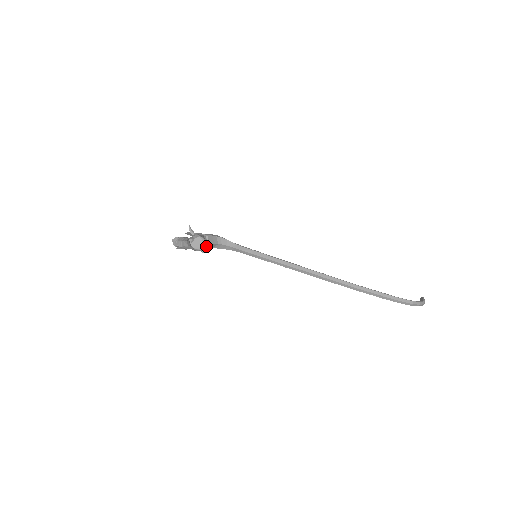
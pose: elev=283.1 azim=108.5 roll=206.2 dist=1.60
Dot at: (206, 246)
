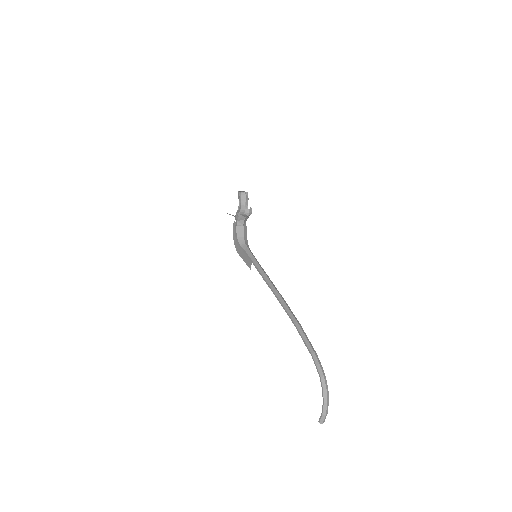
Dot at: (251, 208)
